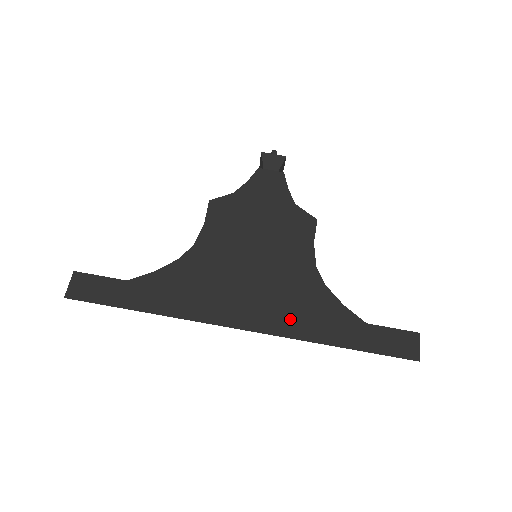
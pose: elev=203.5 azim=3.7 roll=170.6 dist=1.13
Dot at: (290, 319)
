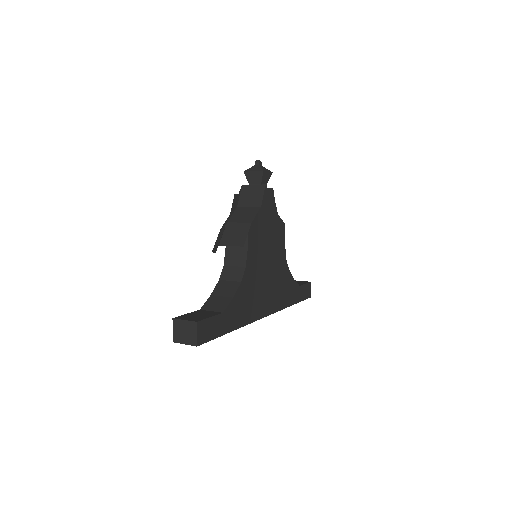
Dot at: (281, 299)
